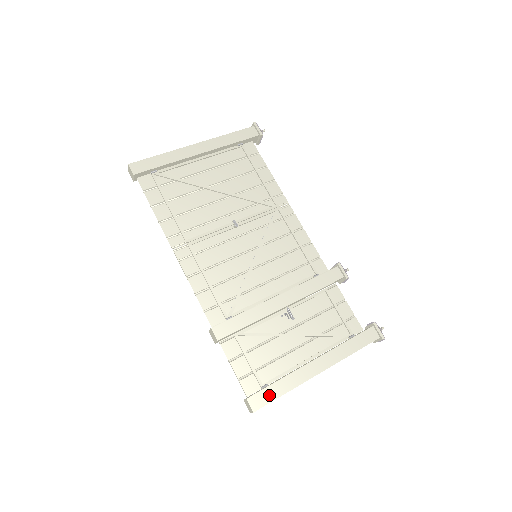
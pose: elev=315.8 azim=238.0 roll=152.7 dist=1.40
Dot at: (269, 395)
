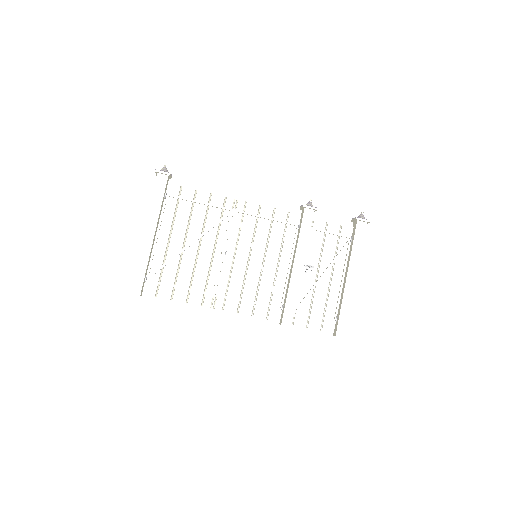
Dot at: (344, 322)
